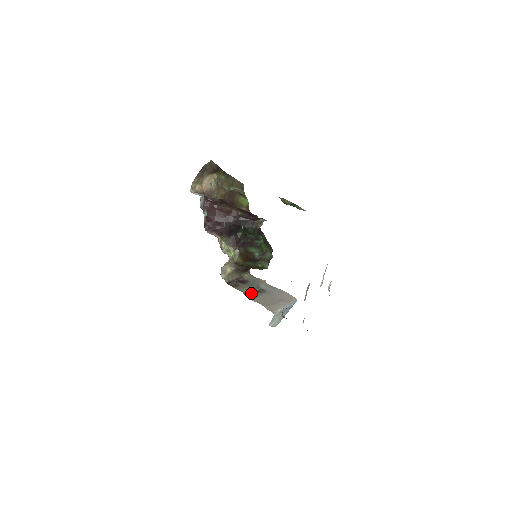
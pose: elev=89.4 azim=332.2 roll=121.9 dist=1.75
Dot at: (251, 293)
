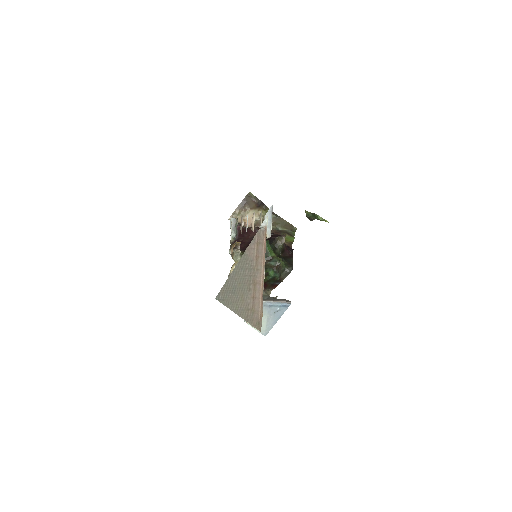
Dot at: occluded
